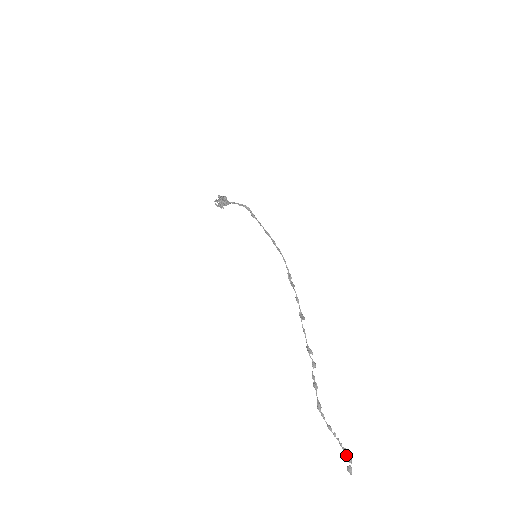
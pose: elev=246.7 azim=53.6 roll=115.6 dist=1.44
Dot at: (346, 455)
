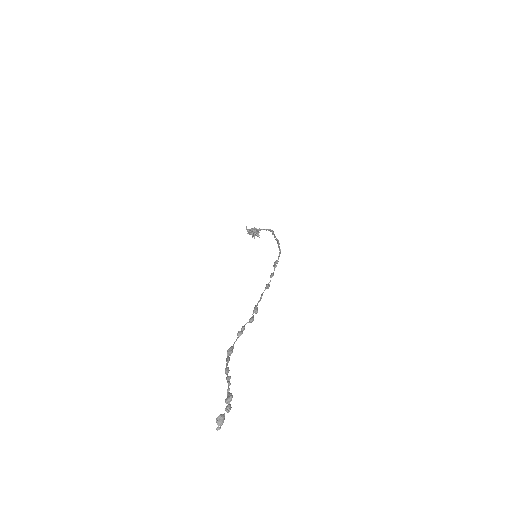
Dot at: (227, 400)
